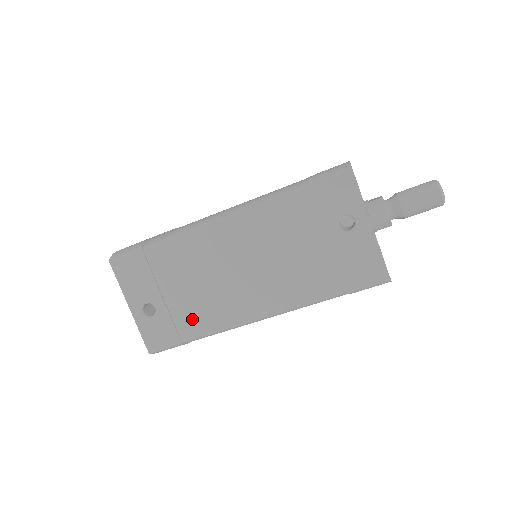
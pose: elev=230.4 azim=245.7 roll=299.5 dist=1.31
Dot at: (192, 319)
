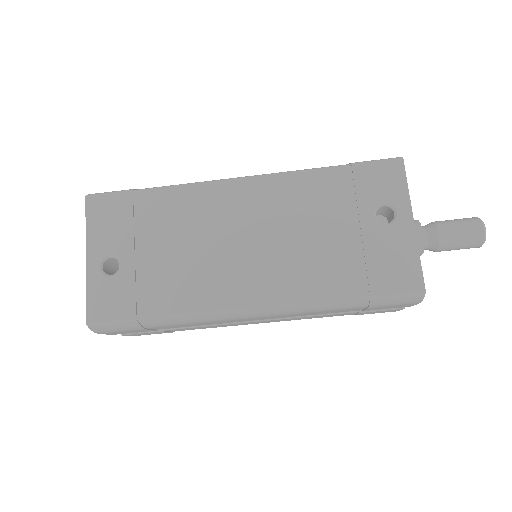
Dot at: (162, 290)
